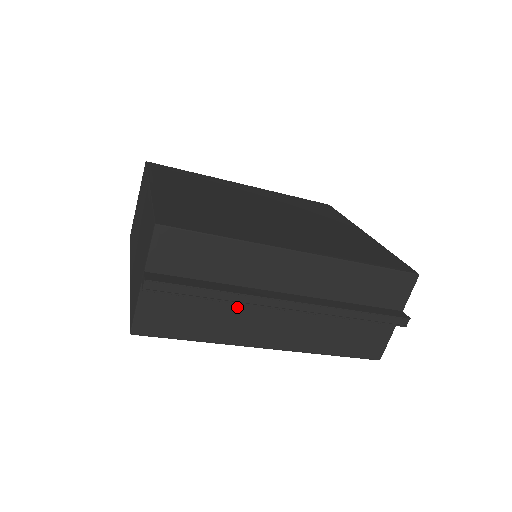
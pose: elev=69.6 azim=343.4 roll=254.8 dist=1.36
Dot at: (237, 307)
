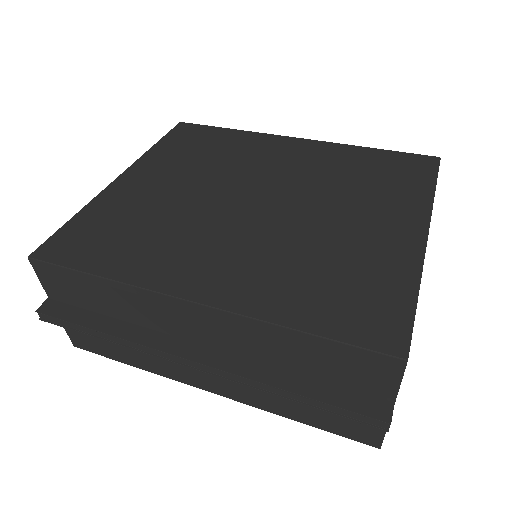
Dot at: occluded
